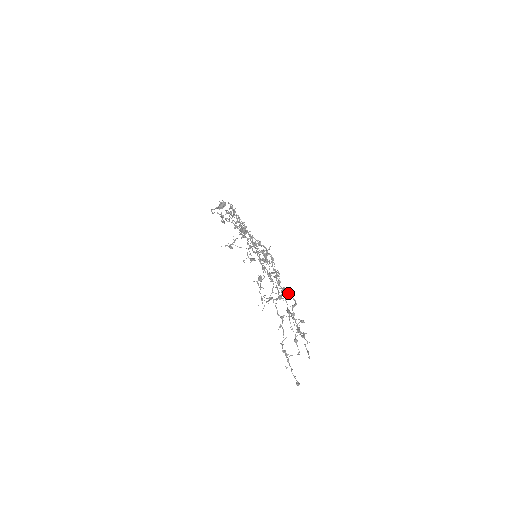
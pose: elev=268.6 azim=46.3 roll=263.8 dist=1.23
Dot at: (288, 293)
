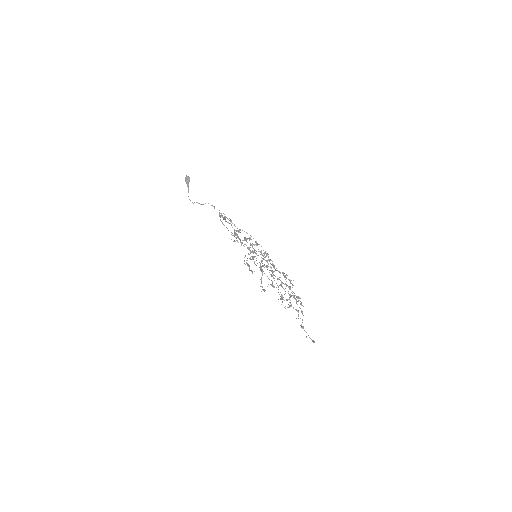
Dot at: (282, 273)
